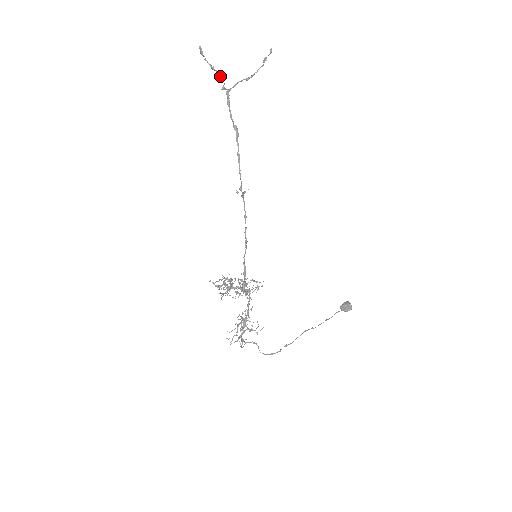
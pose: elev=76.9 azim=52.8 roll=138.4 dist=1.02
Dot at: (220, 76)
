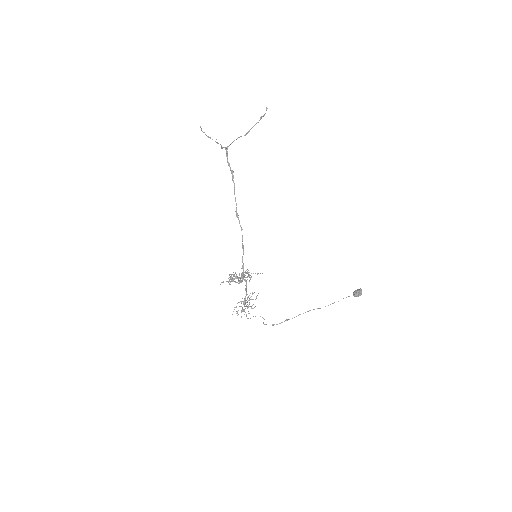
Dot at: (216, 142)
